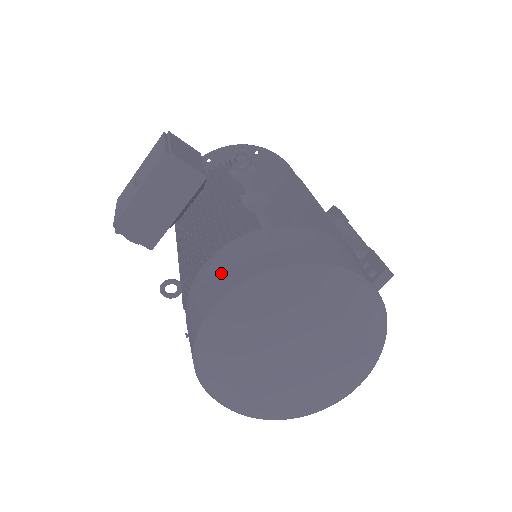
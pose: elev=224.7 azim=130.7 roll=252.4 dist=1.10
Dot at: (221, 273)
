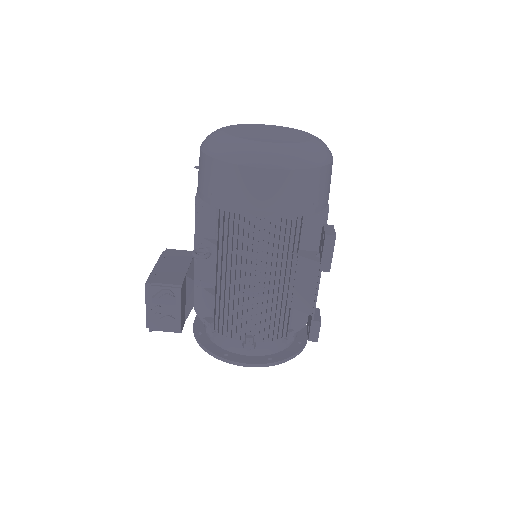
Dot at: occluded
